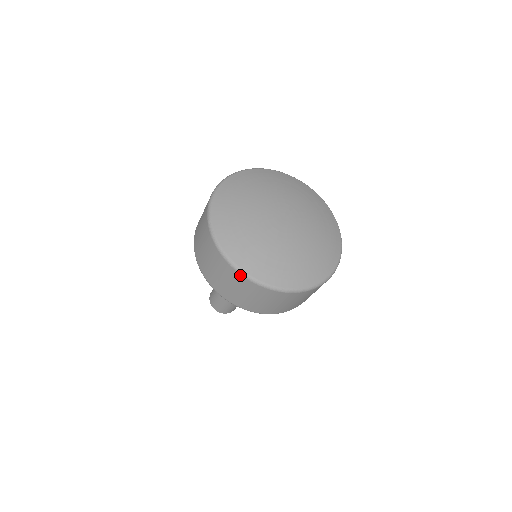
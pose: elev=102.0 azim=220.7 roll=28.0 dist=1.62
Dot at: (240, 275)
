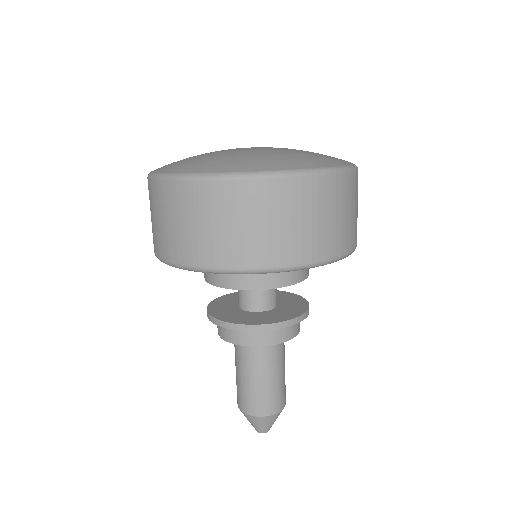
Dot at: (288, 179)
